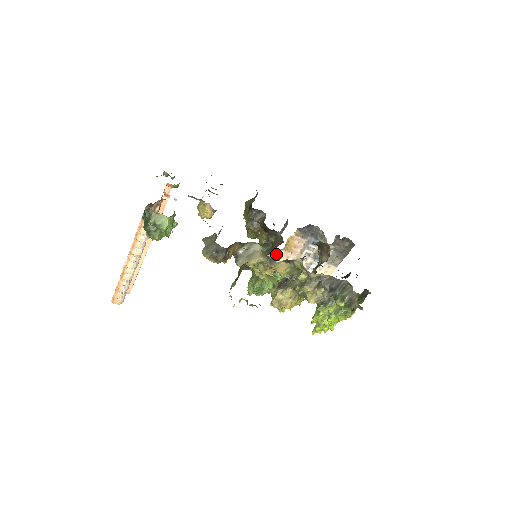
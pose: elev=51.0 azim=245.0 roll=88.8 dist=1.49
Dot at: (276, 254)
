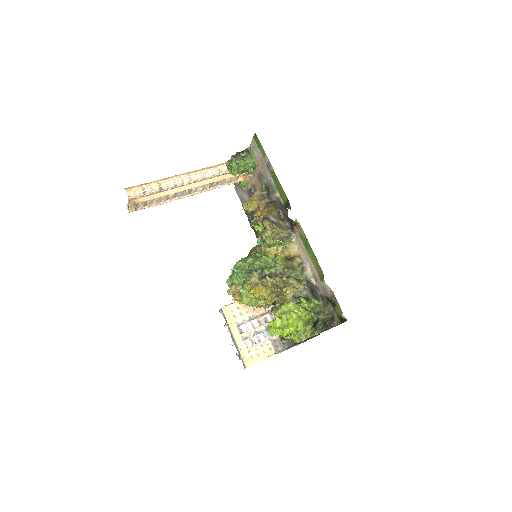
Dot at: occluded
